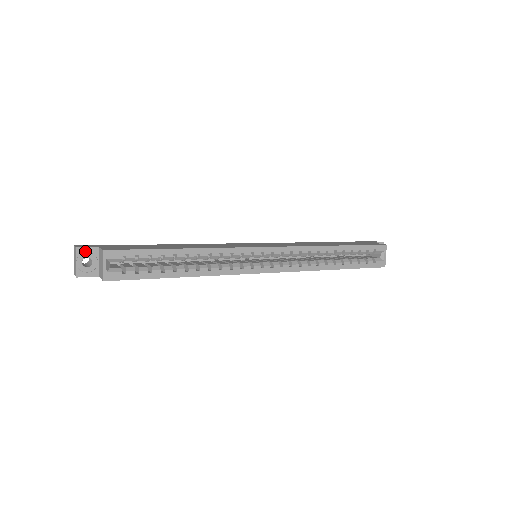
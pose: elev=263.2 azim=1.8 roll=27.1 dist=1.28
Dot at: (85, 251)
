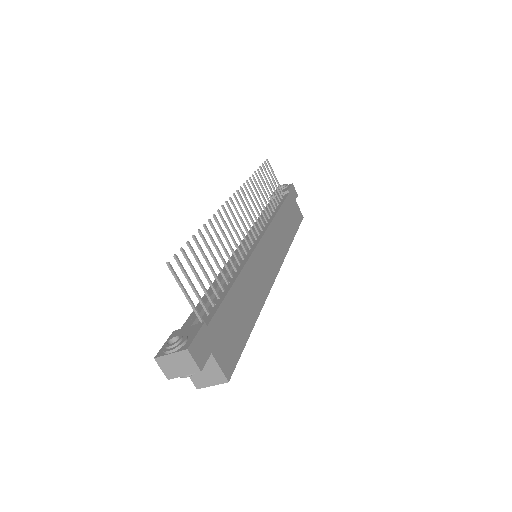
Dot at: (201, 365)
